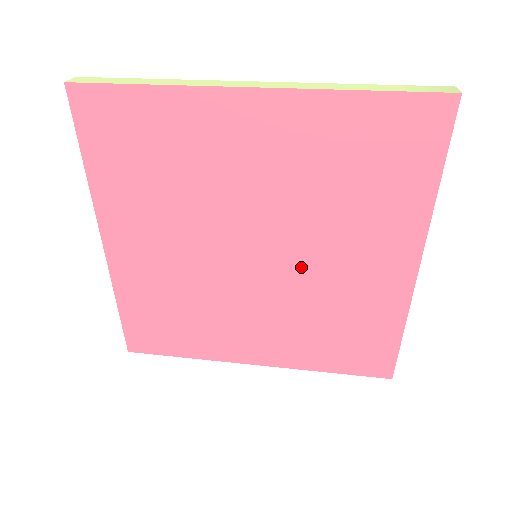
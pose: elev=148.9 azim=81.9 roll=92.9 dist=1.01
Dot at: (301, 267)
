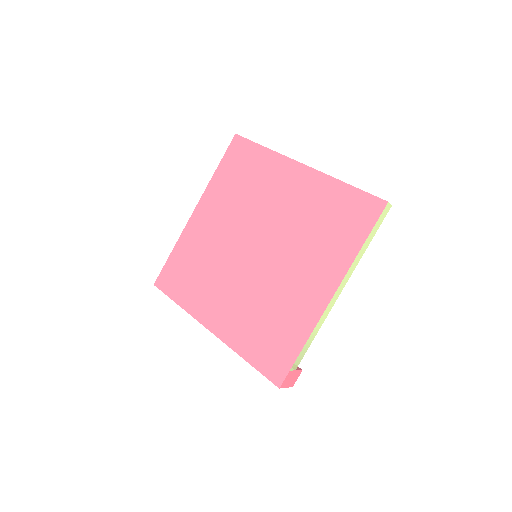
Dot at: (273, 268)
